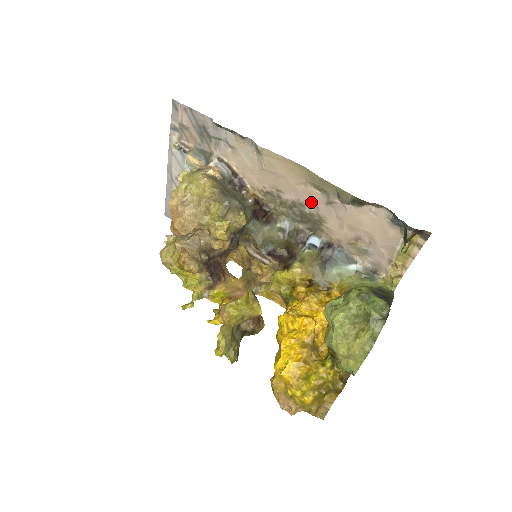
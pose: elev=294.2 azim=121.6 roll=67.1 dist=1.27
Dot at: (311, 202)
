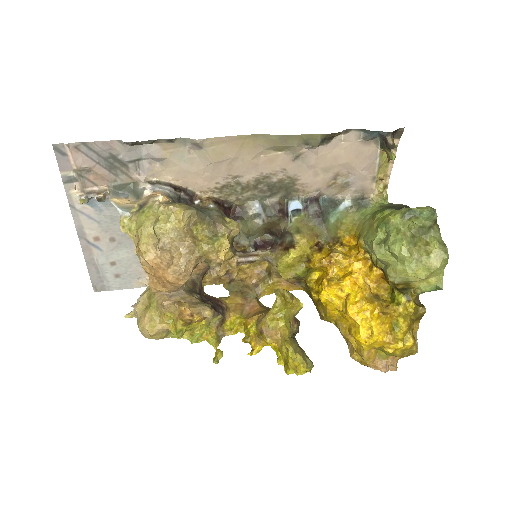
Dot at: (276, 168)
